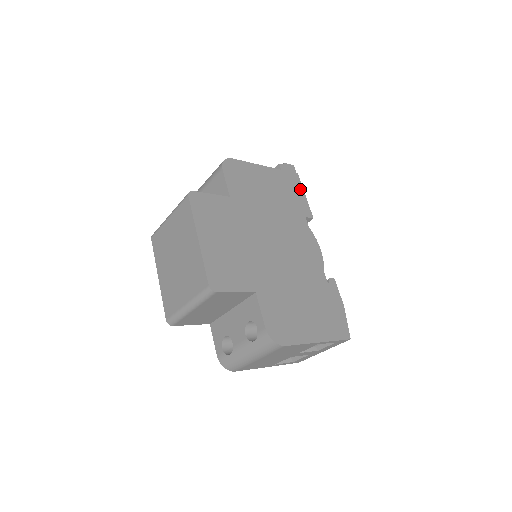
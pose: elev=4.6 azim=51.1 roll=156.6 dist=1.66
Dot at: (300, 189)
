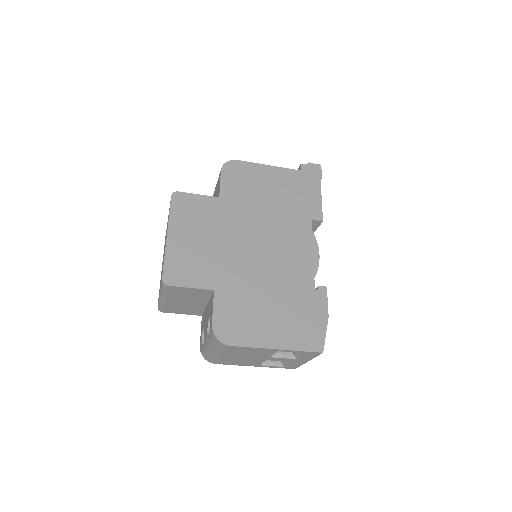
Dot at: (316, 190)
